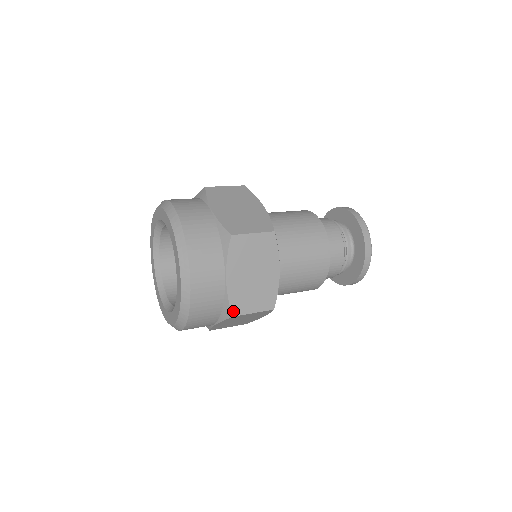
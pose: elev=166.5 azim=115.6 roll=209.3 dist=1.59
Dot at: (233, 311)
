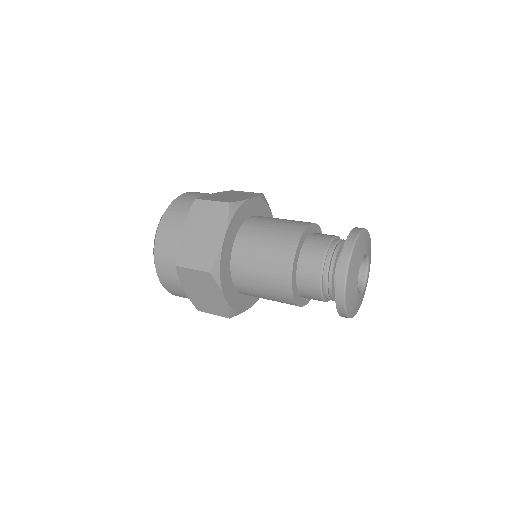
Dot at: (178, 261)
